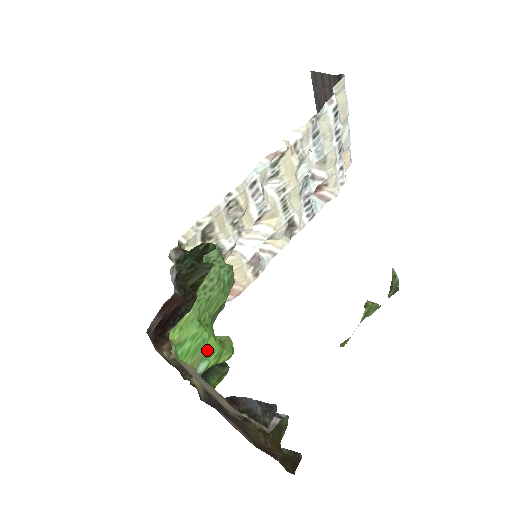
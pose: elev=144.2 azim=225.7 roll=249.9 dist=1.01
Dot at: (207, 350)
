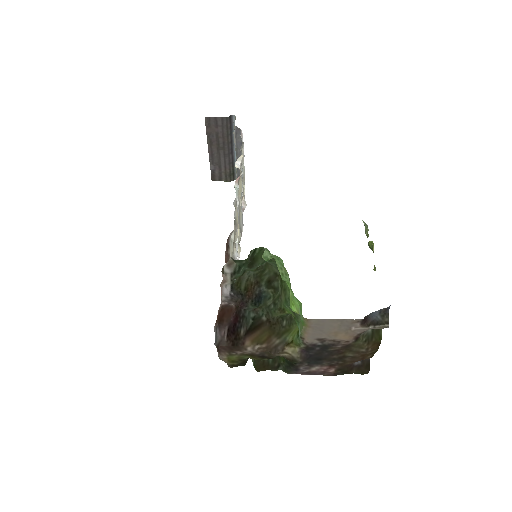
Dot at: (295, 320)
